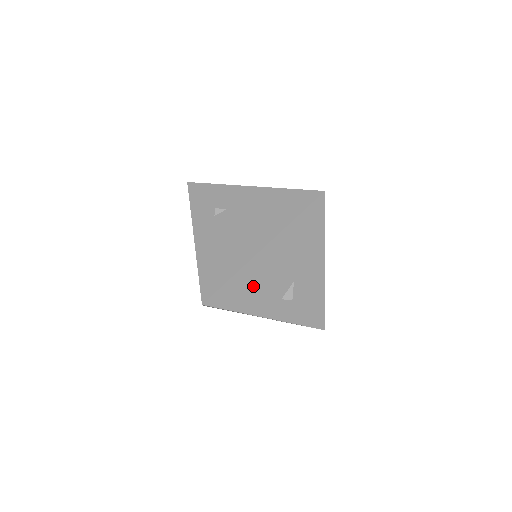
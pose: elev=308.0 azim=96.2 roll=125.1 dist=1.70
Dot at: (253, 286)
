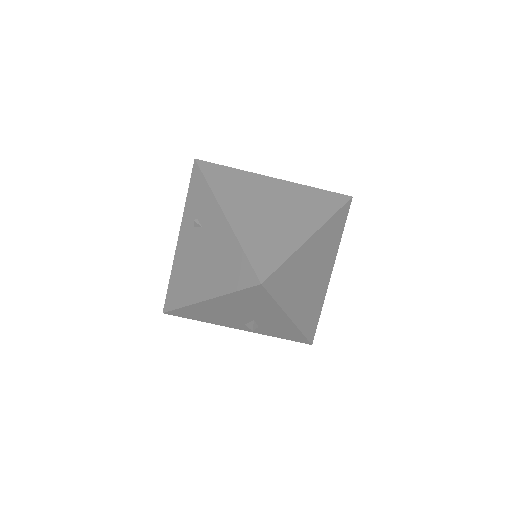
Dot at: (207, 314)
